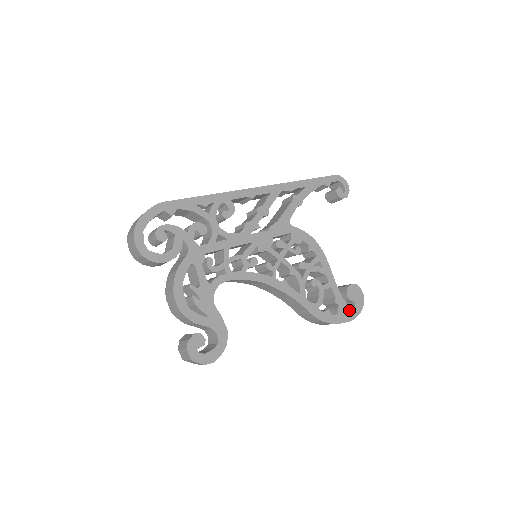
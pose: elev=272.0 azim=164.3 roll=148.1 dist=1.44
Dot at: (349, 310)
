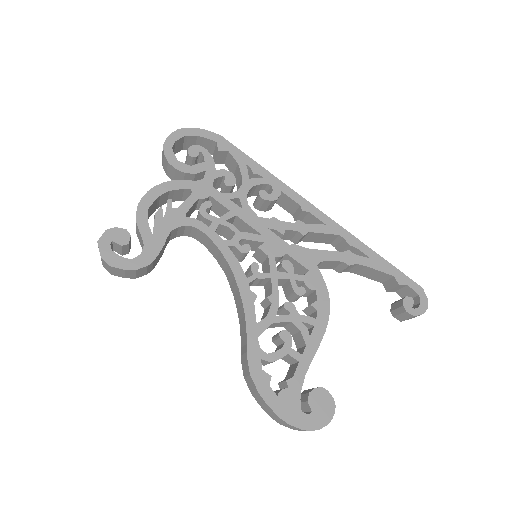
Dot at: (295, 409)
